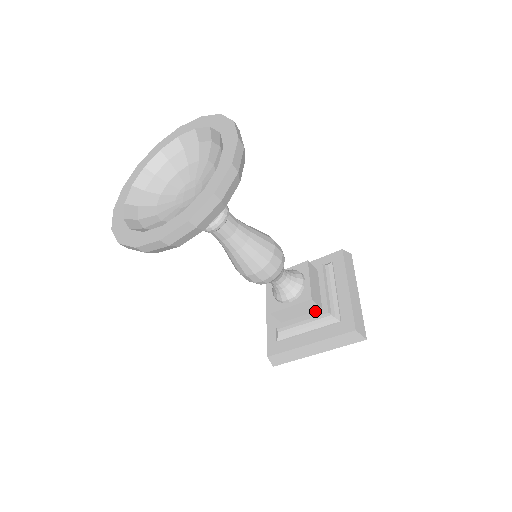
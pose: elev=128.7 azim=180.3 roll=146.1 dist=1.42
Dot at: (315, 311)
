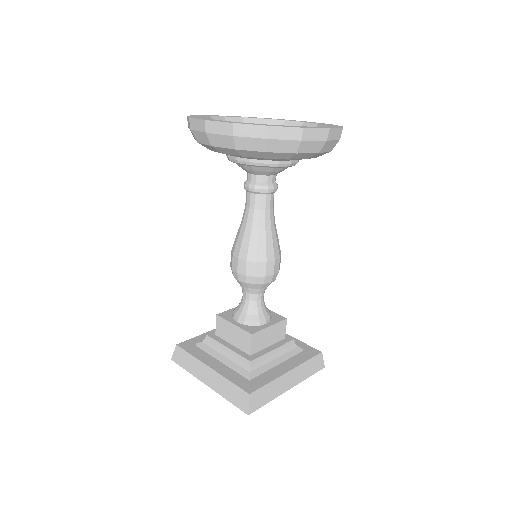
Dot at: (280, 341)
